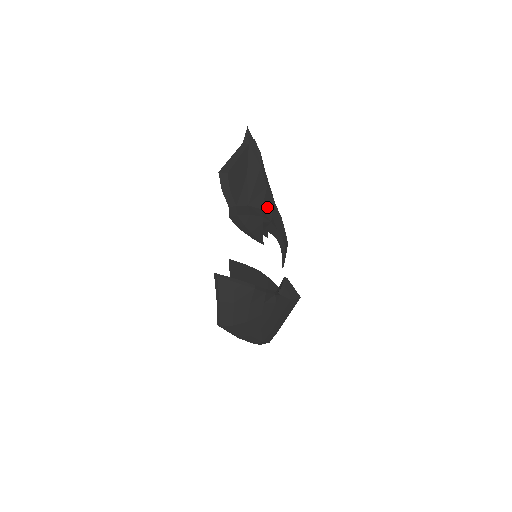
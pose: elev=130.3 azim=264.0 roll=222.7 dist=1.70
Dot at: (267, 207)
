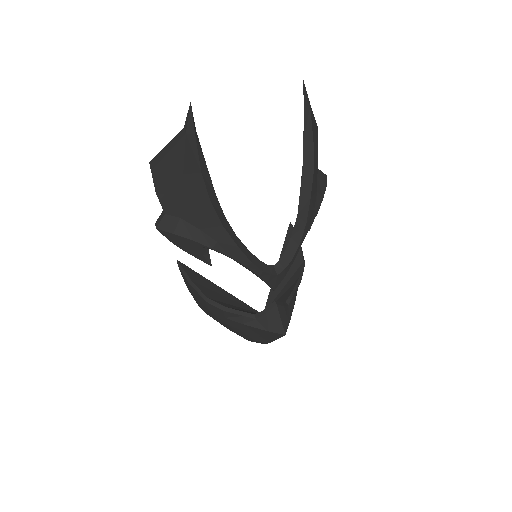
Dot at: (210, 228)
